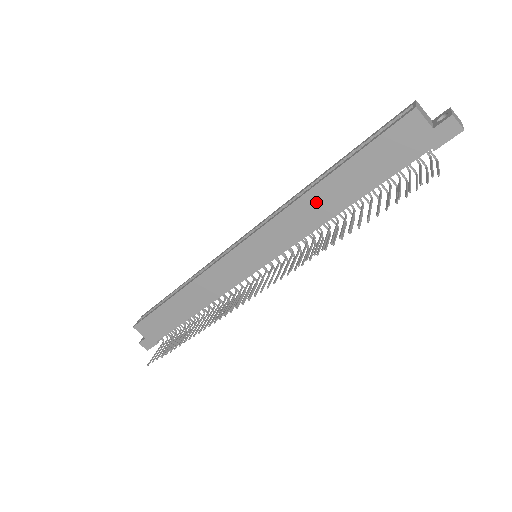
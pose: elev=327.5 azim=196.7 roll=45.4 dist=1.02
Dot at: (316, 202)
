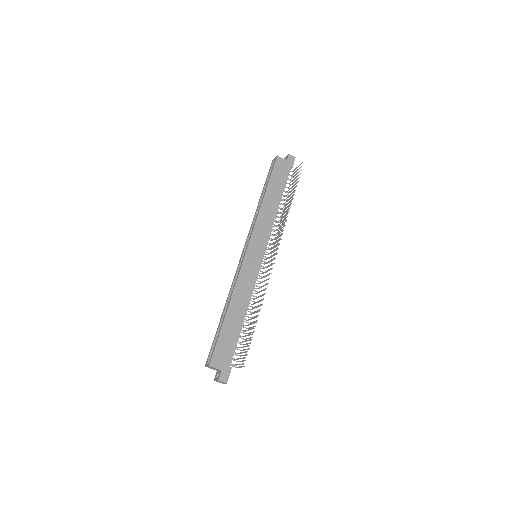
Dot at: (267, 207)
